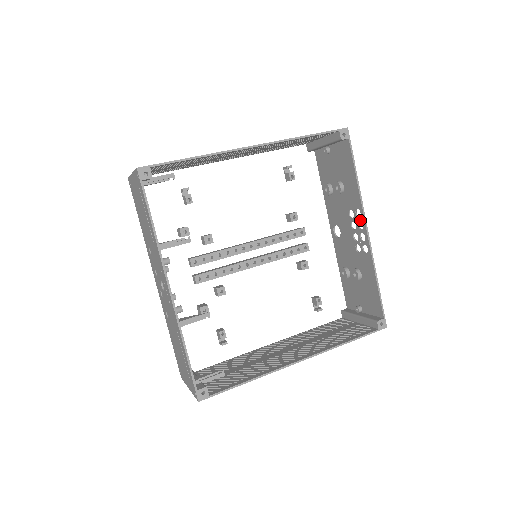
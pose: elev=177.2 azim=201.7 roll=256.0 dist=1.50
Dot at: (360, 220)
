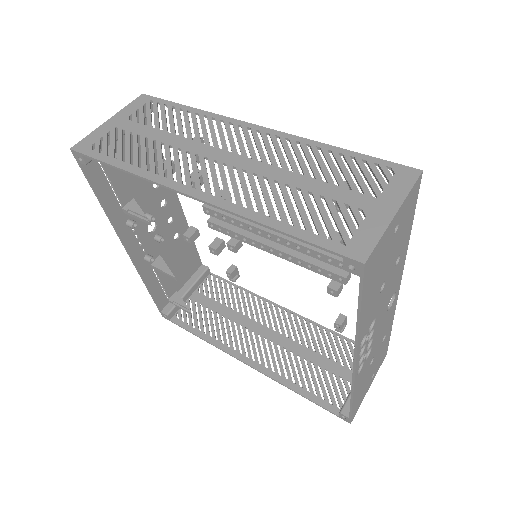
Dot at: occluded
